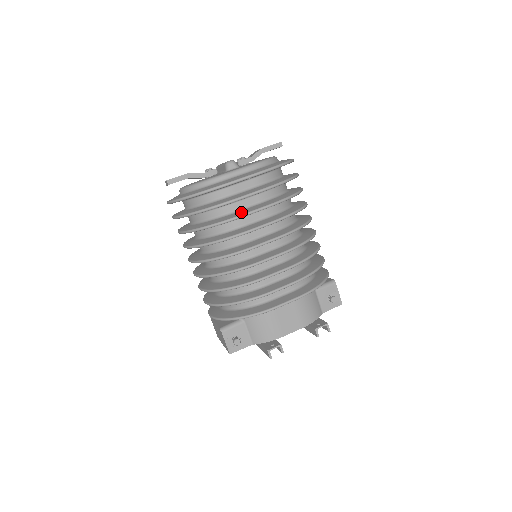
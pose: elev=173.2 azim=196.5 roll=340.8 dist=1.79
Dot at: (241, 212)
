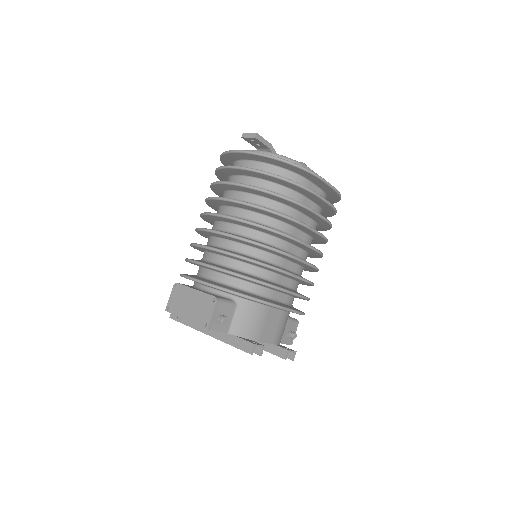
Dot at: occluded
